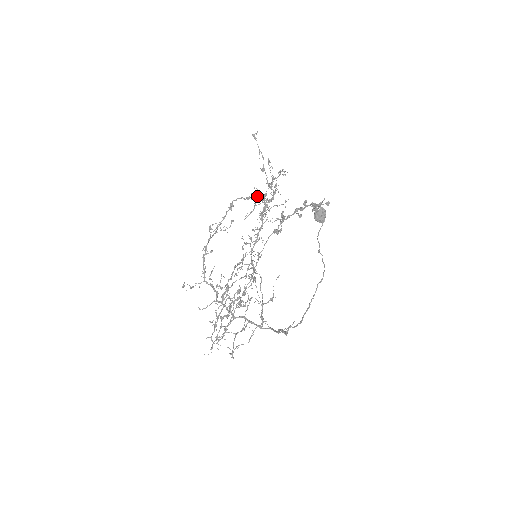
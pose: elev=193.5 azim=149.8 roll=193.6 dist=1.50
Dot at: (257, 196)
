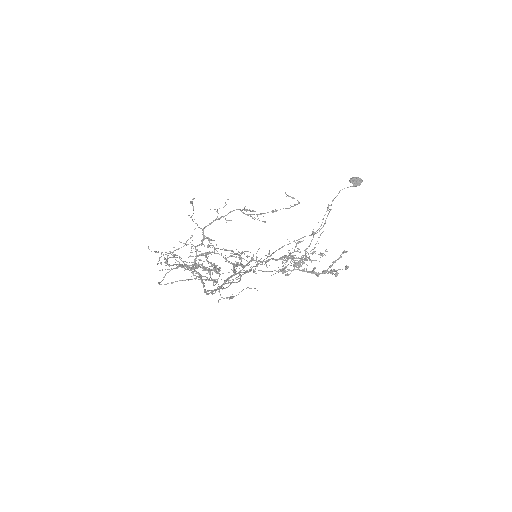
Dot at: occluded
